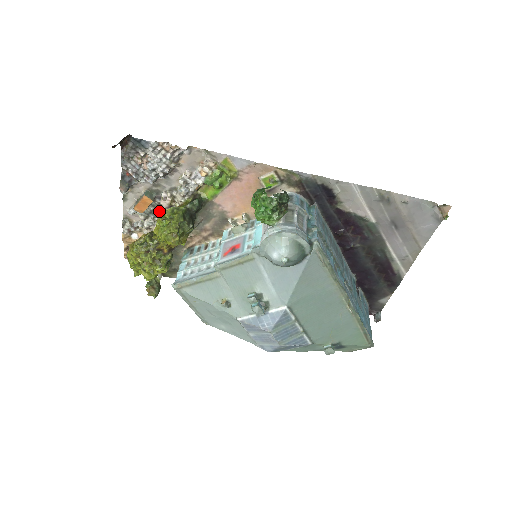
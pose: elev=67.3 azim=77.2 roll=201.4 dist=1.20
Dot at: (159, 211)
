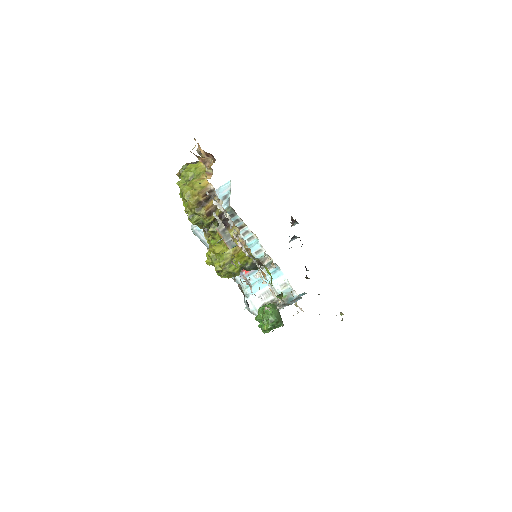
Dot at: (234, 230)
